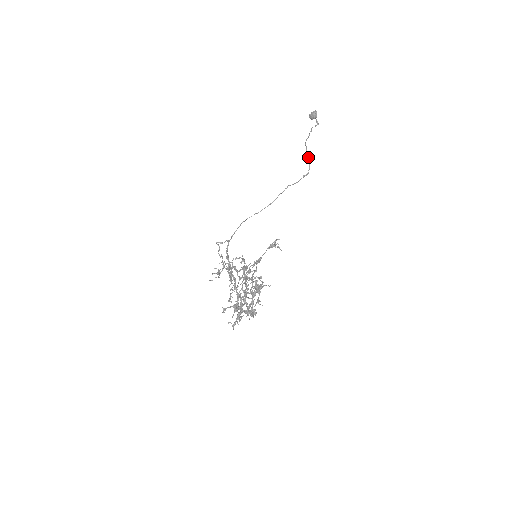
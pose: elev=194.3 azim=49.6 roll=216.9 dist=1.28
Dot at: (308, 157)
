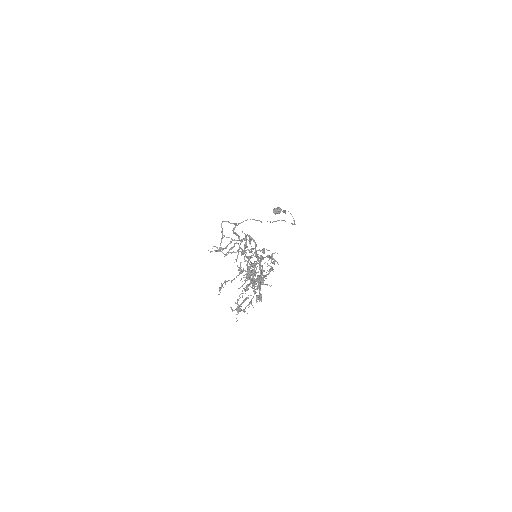
Dot at: occluded
